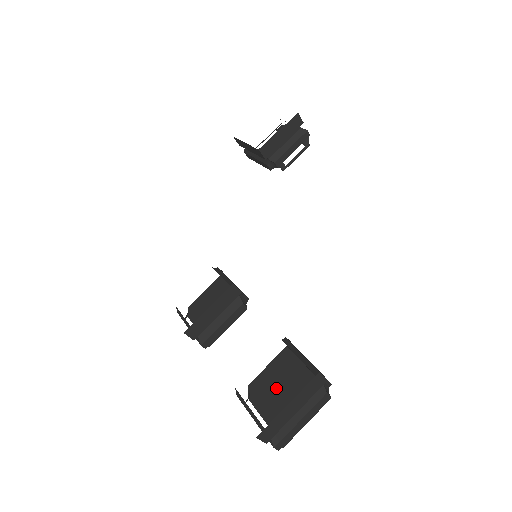
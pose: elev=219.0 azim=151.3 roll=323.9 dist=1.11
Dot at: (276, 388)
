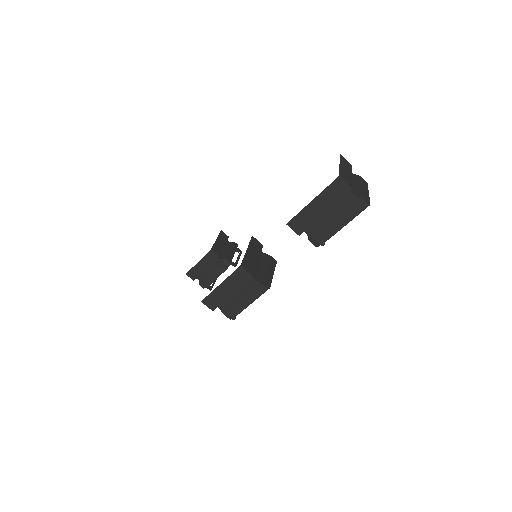
Dot at: occluded
